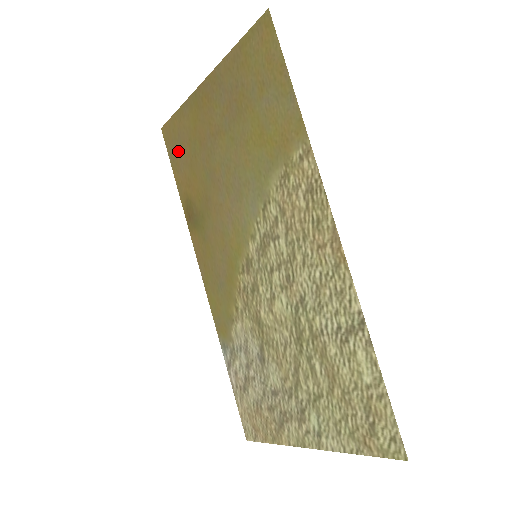
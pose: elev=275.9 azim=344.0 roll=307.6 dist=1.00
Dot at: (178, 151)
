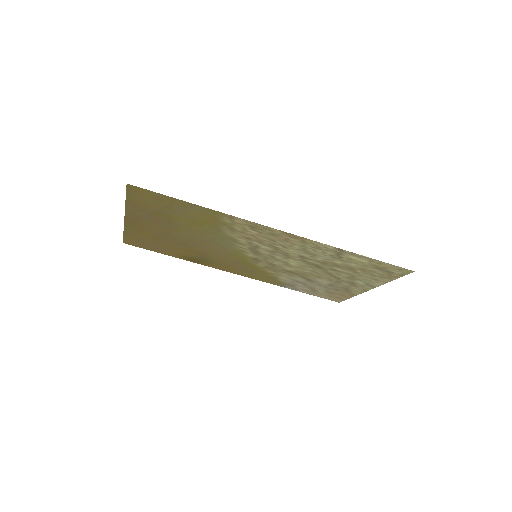
Dot at: (149, 246)
